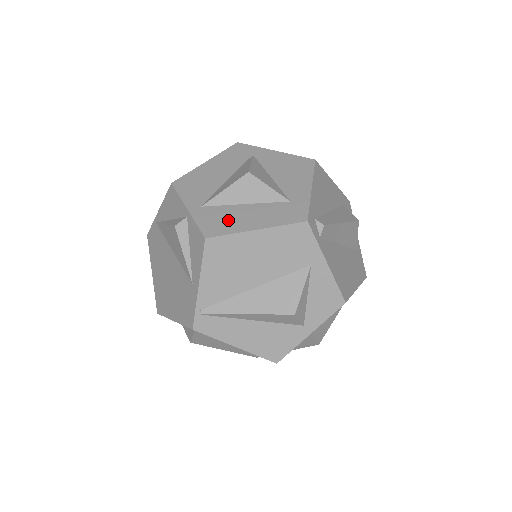
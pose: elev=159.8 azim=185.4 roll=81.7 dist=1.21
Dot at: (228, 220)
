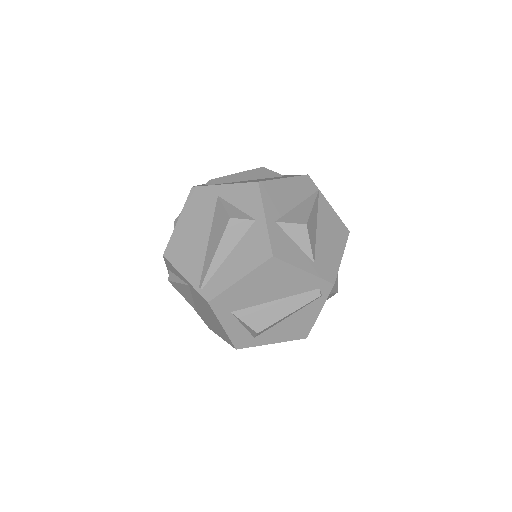
Dot at: occluded
